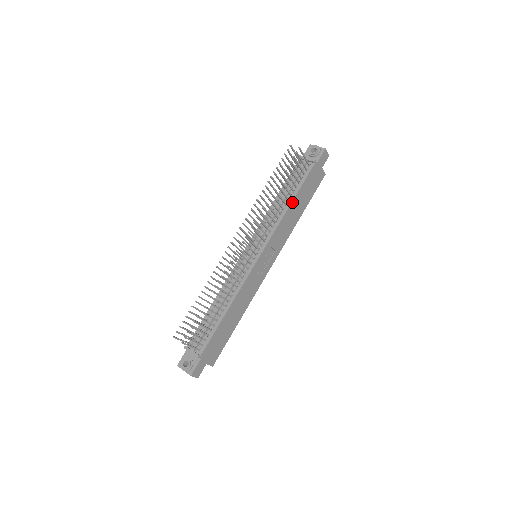
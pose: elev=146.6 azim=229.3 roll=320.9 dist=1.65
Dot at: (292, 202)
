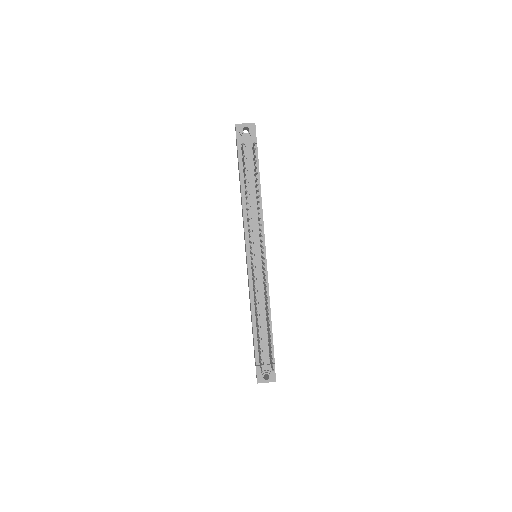
Dot at: (260, 192)
